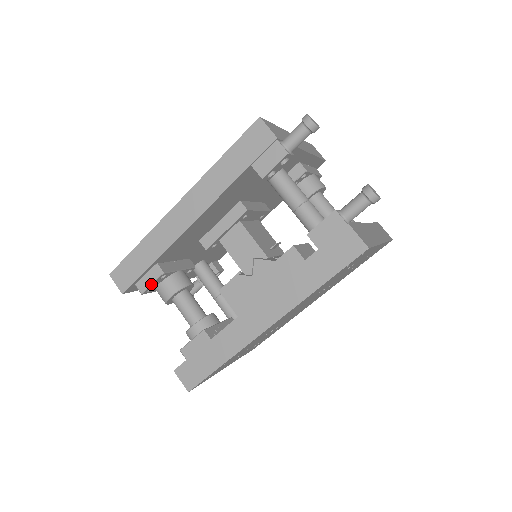
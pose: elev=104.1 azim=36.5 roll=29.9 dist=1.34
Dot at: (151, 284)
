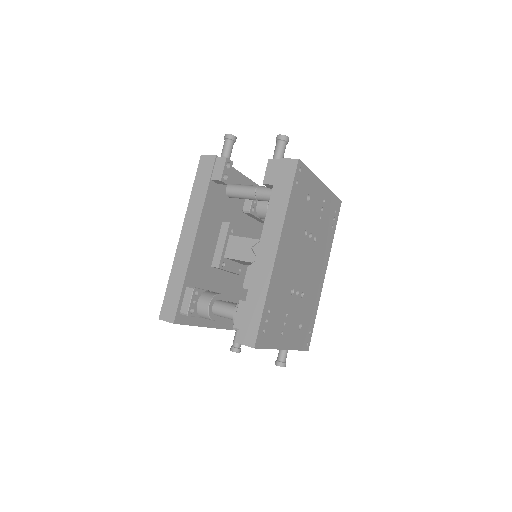
Dot at: (190, 302)
